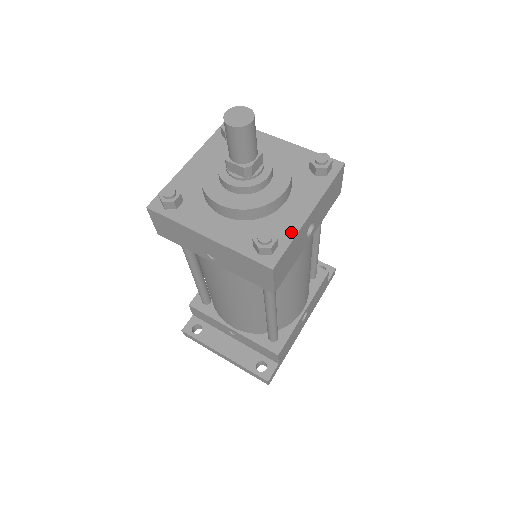
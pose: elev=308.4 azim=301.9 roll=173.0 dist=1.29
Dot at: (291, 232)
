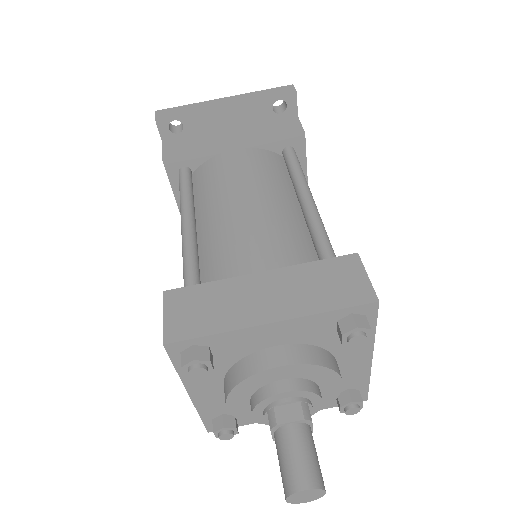
Dot at: (363, 379)
